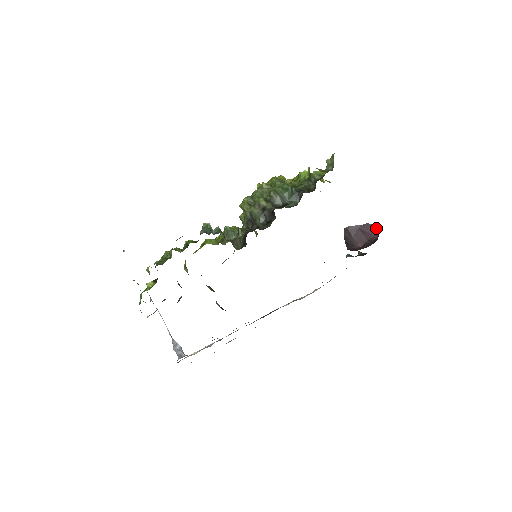
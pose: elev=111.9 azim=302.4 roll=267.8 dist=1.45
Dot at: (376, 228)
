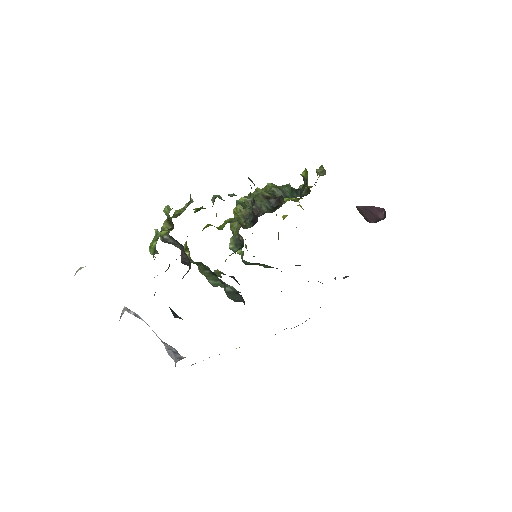
Dot at: (381, 211)
